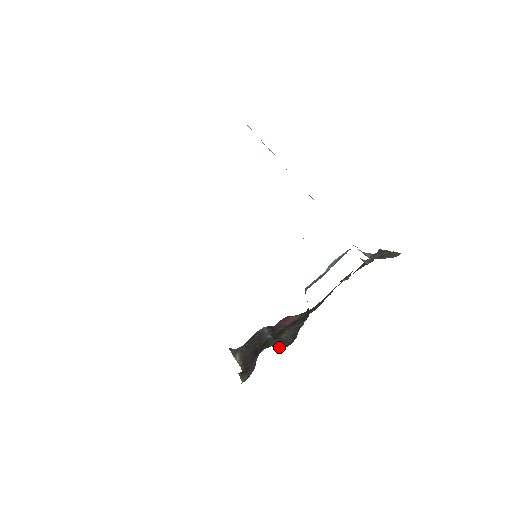
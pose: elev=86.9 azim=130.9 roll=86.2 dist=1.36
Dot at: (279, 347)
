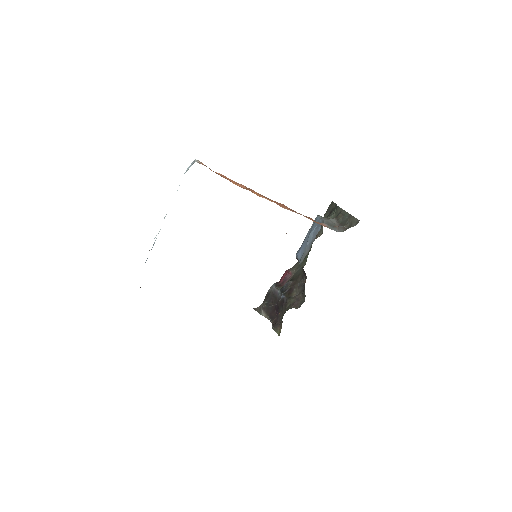
Dot at: (296, 306)
